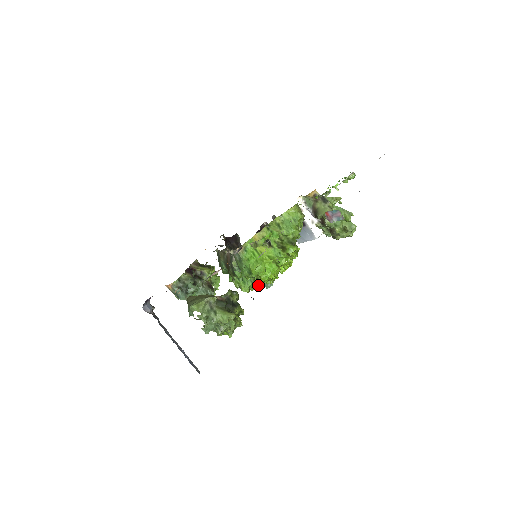
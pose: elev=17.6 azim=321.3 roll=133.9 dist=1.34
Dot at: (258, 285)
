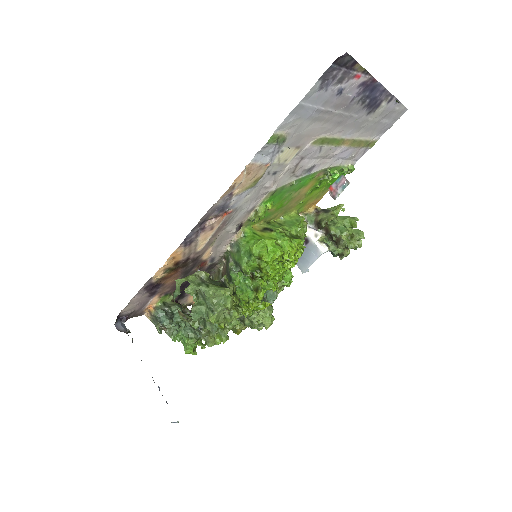
Dot at: (259, 288)
